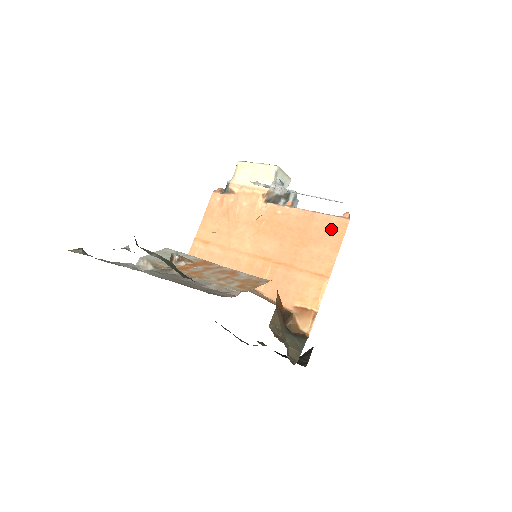
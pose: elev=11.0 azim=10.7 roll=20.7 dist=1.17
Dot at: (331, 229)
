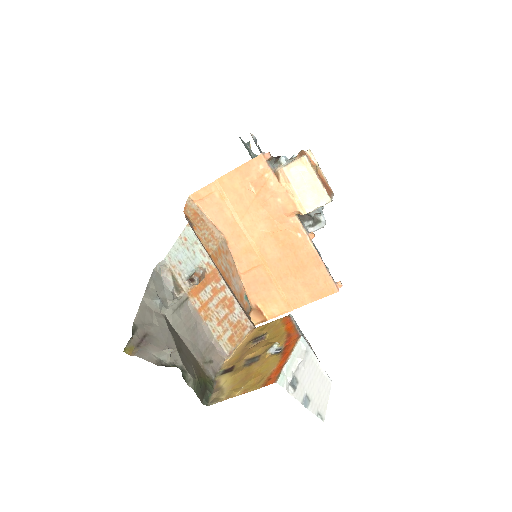
Dot at: (322, 285)
